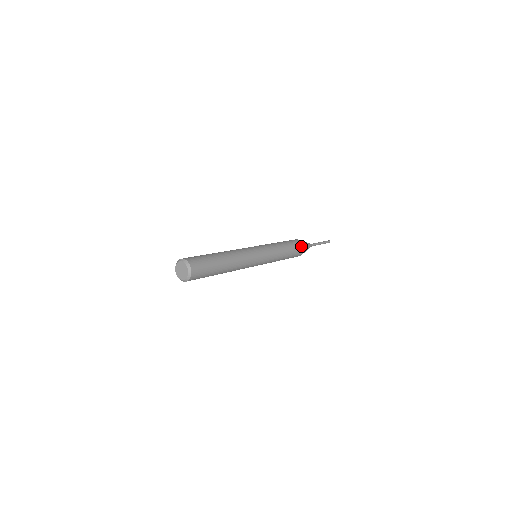
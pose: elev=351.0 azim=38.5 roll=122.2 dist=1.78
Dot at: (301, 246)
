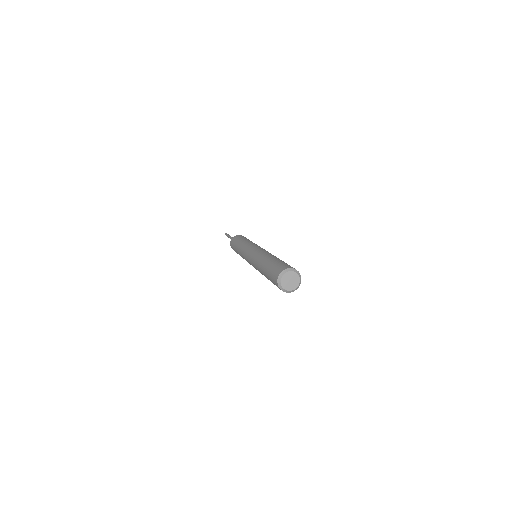
Dot at: occluded
